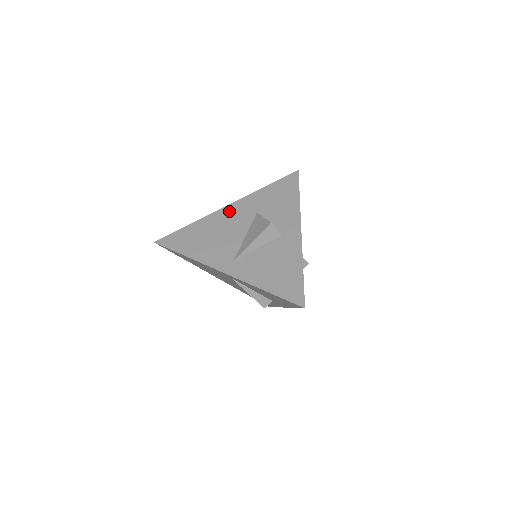
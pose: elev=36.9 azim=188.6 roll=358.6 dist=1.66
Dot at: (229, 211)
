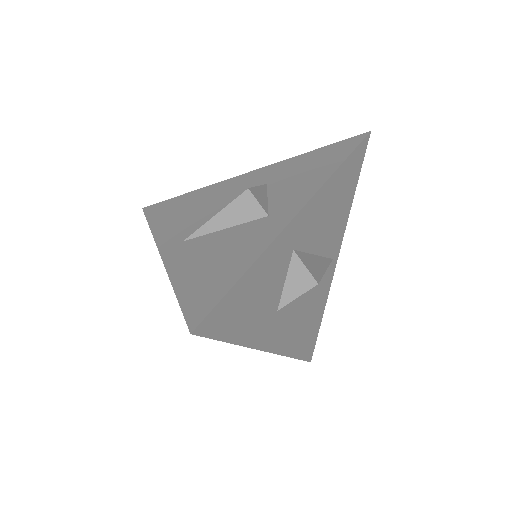
Dot at: (239, 180)
